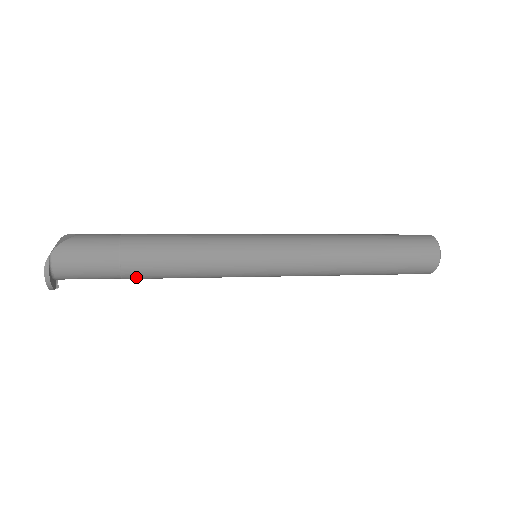
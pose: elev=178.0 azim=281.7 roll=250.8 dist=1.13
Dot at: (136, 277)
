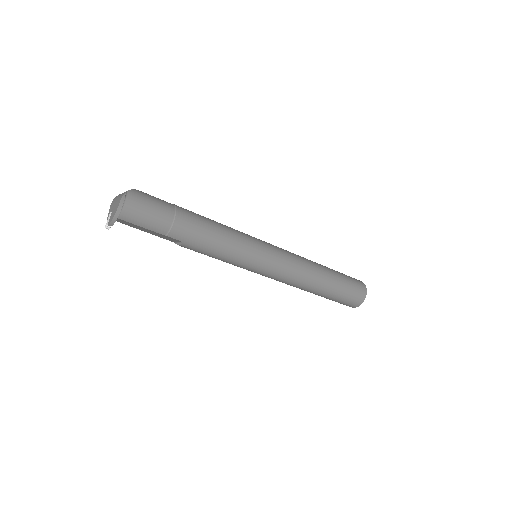
Dot at: (178, 237)
